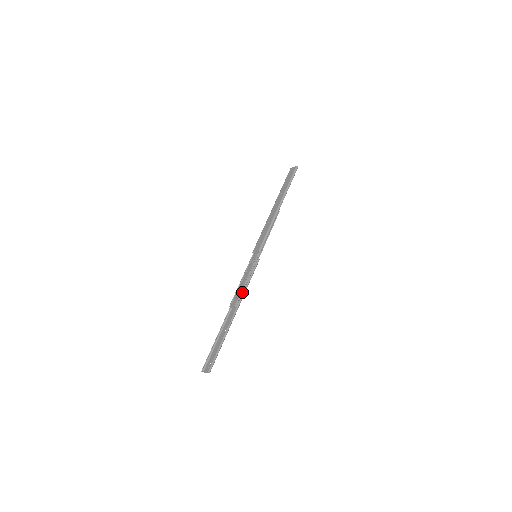
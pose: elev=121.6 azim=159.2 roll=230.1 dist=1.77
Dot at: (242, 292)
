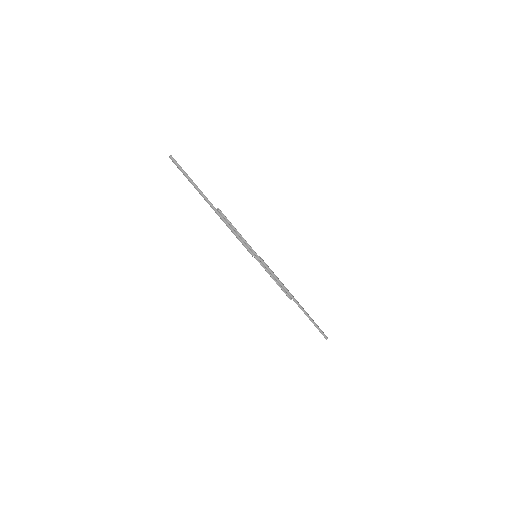
Dot at: (282, 288)
